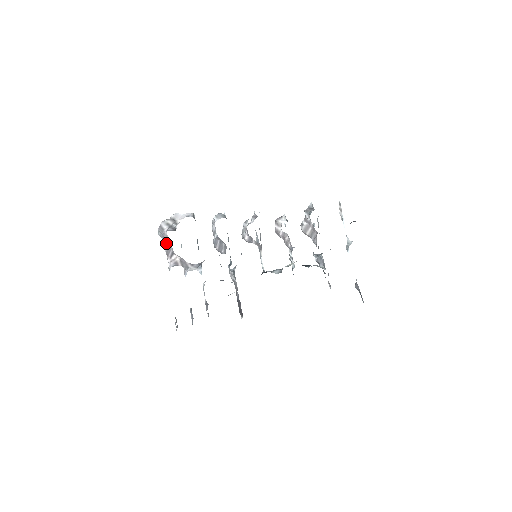
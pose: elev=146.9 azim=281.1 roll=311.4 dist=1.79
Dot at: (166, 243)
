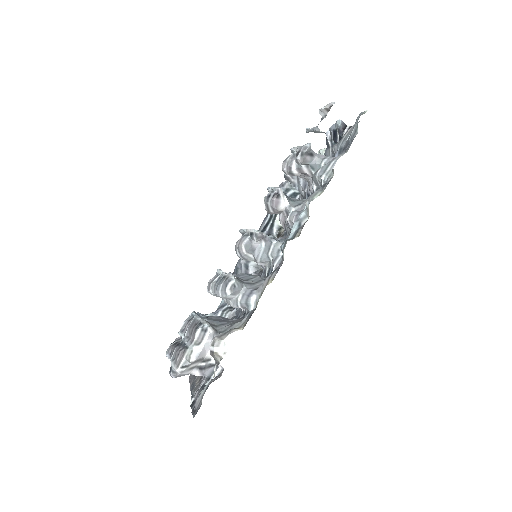
Dot at: occluded
